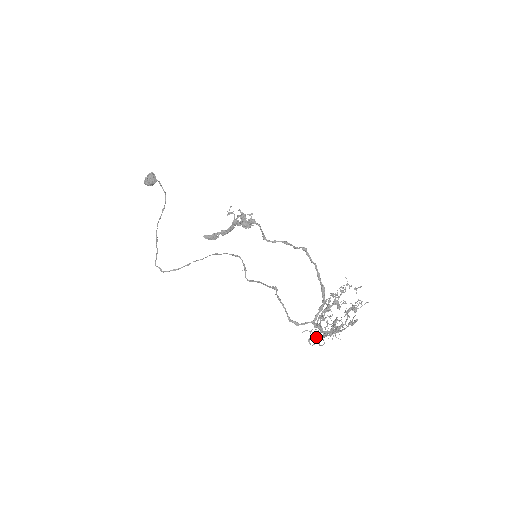
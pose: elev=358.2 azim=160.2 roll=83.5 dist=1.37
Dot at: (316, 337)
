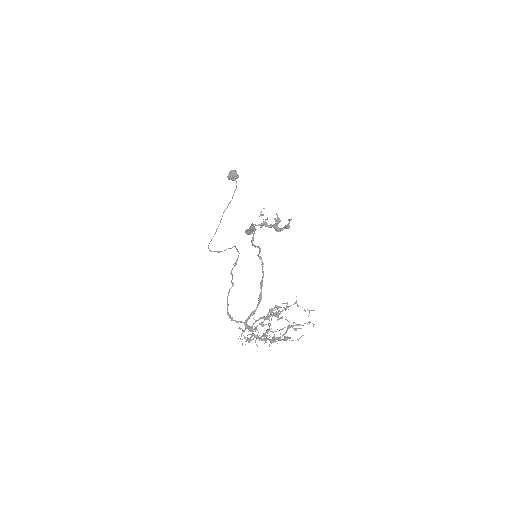
Dot at: occluded
